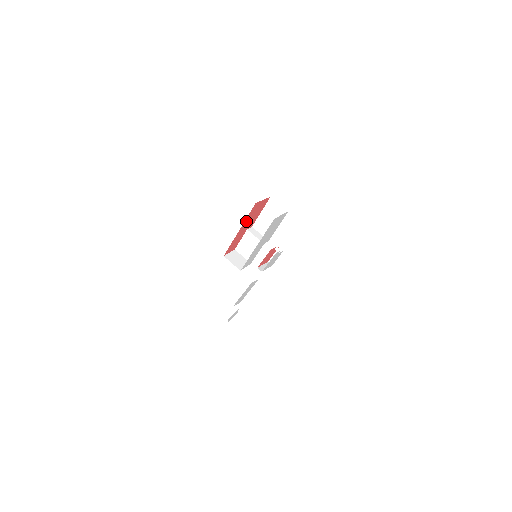
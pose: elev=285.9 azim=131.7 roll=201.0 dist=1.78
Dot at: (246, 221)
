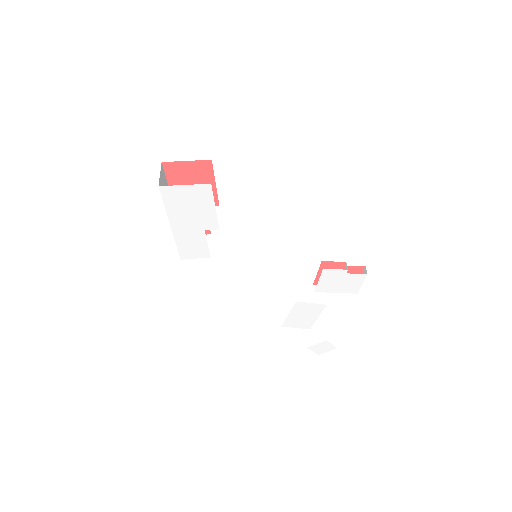
Dot at: occluded
